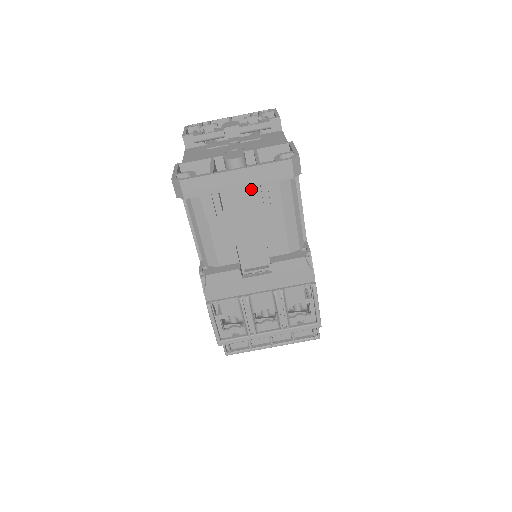
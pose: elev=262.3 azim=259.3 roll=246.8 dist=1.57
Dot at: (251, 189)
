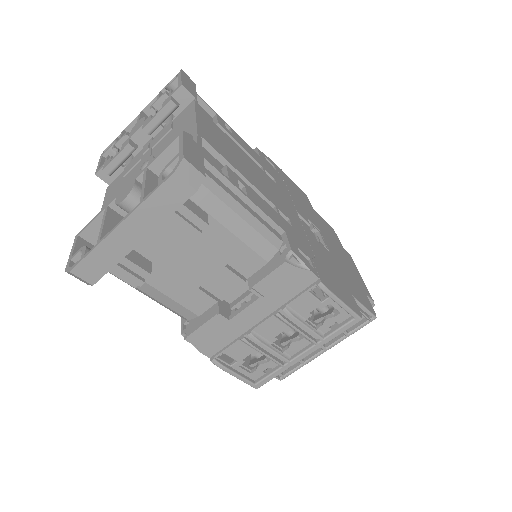
Dot at: (165, 225)
